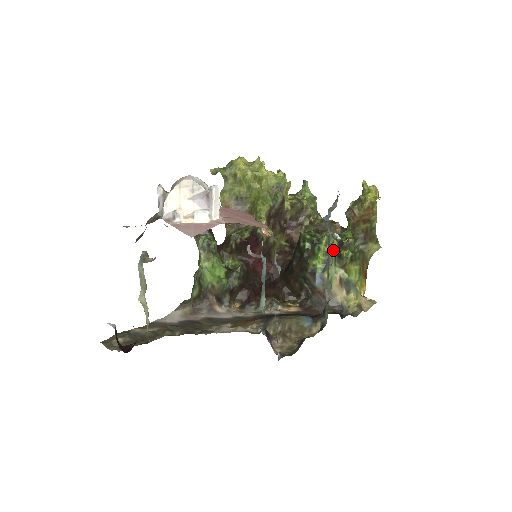
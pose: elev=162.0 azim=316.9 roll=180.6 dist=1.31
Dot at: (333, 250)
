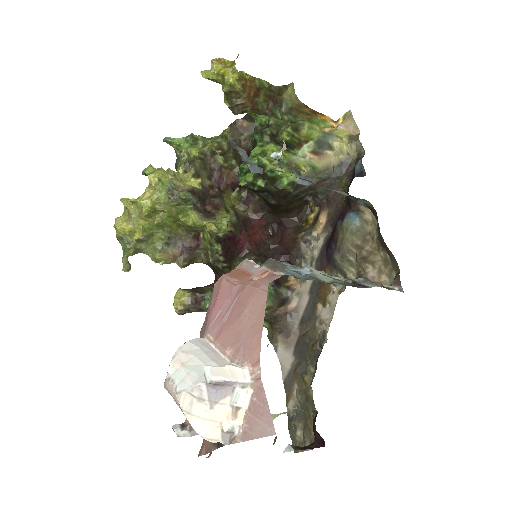
Dot at: occluded
